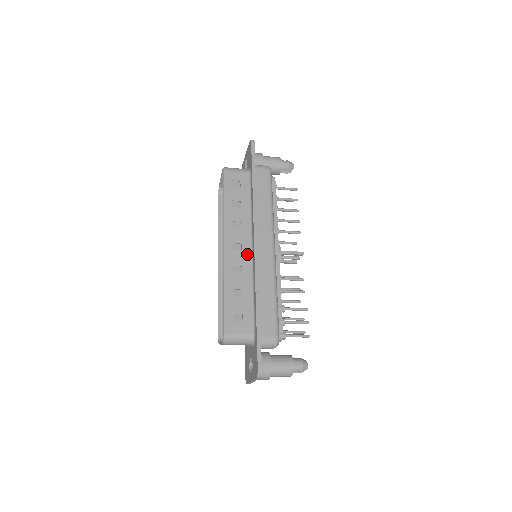
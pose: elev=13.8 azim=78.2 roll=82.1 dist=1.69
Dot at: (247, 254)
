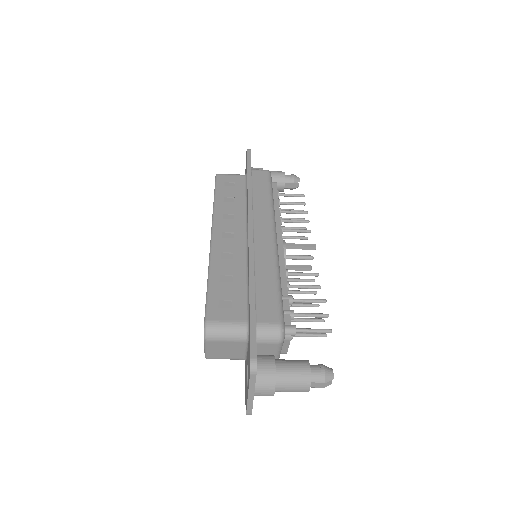
Dot at: (240, 241)
